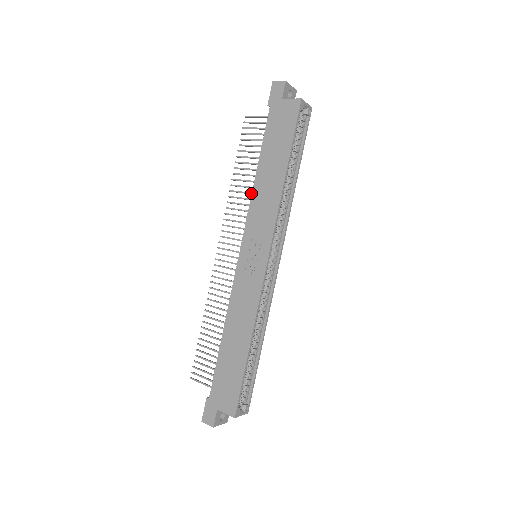
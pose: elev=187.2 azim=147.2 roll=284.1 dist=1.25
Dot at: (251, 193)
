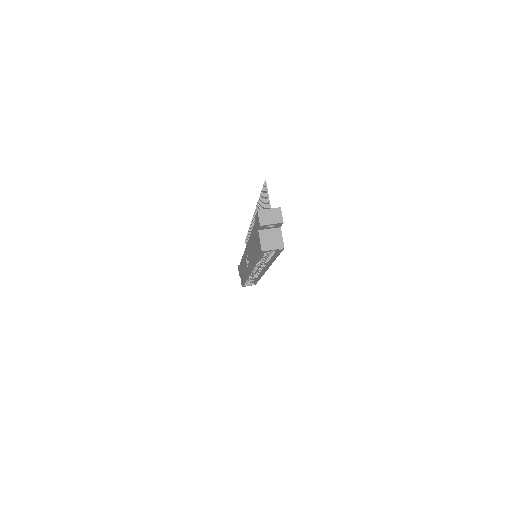
Dot at: occluded
